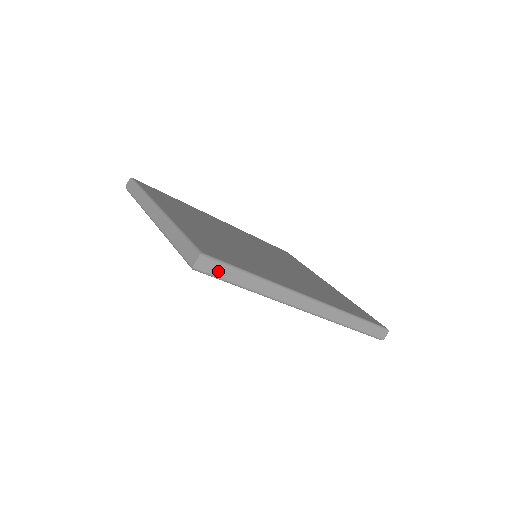
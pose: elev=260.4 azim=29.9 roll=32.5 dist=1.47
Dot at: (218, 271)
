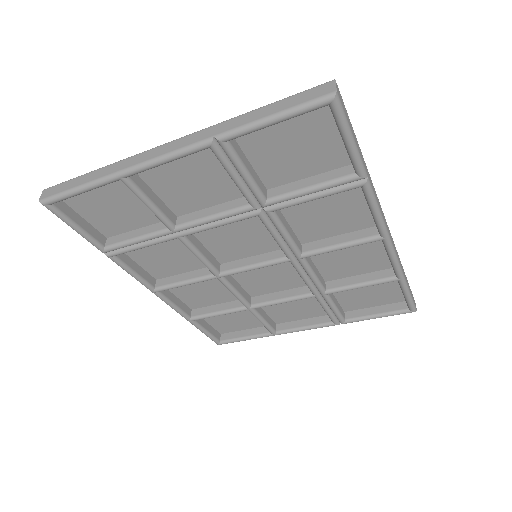
Dot at: (347, 117)
